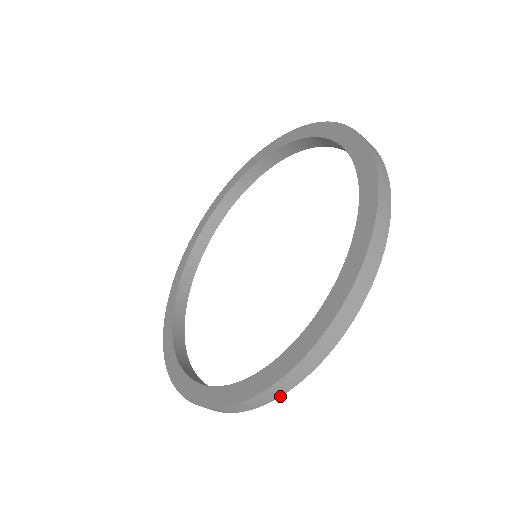
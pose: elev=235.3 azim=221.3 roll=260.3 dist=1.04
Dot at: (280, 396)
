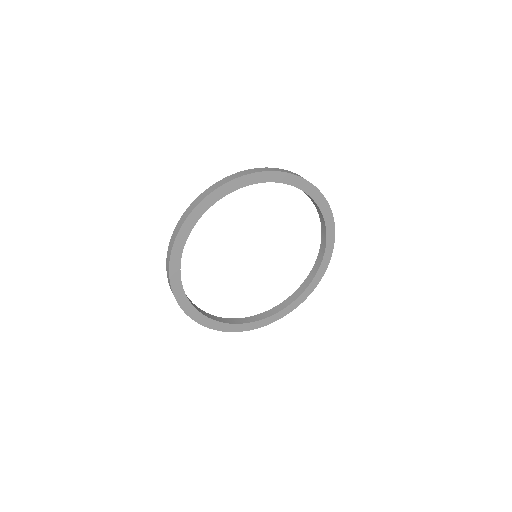
Dot at: (212, 192)
